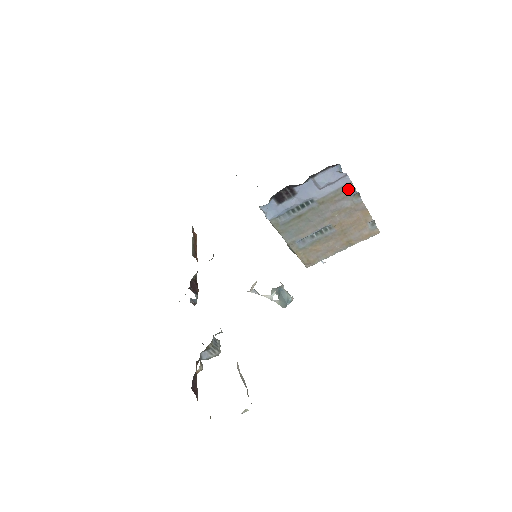
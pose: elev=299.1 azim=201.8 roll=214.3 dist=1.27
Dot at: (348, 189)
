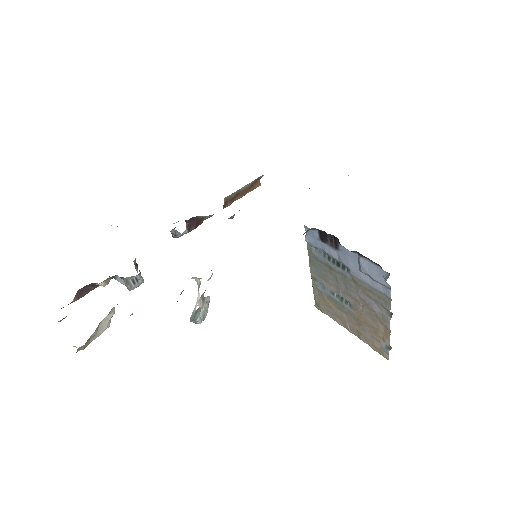
Dot at: (385, 300)
